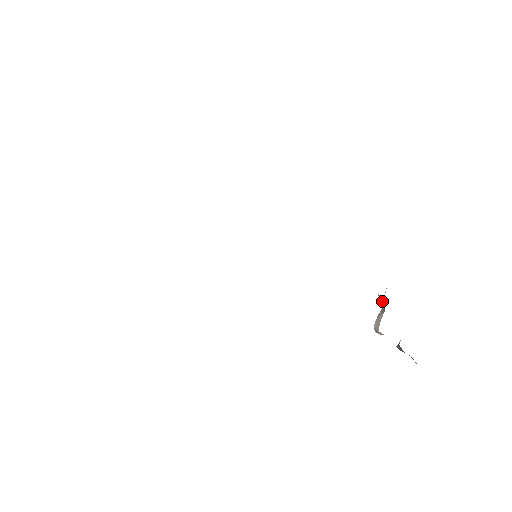
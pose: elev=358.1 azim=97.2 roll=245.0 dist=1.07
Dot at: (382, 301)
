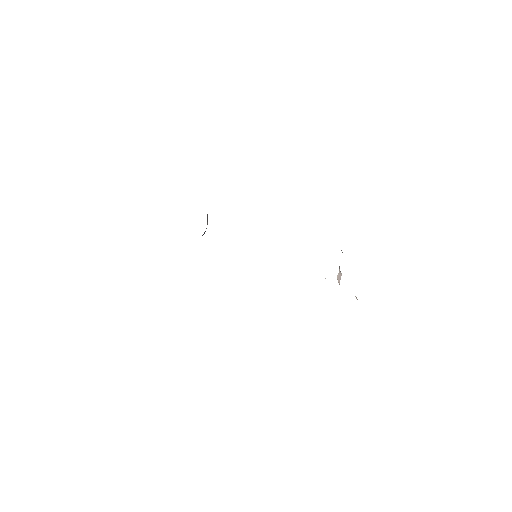
Dot at: occluded
